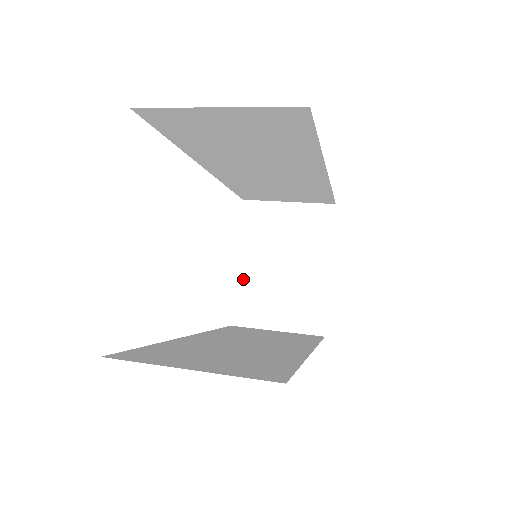
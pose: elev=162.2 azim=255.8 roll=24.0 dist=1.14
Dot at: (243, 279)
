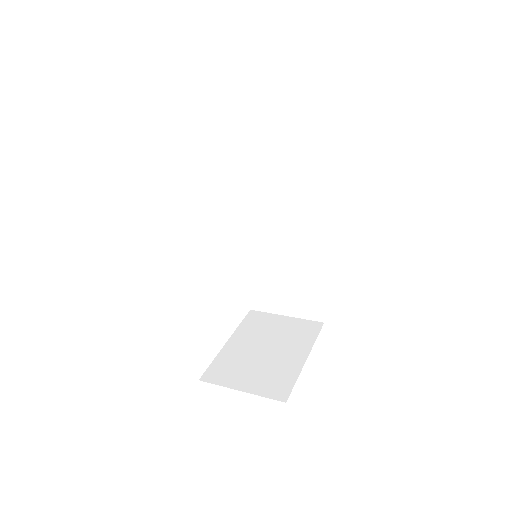
Dot at: (227, 352)
